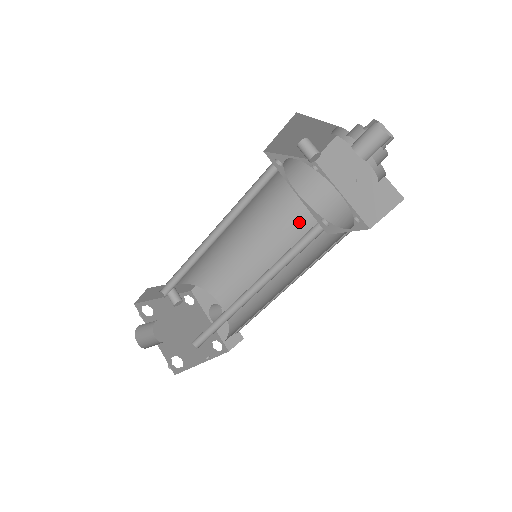
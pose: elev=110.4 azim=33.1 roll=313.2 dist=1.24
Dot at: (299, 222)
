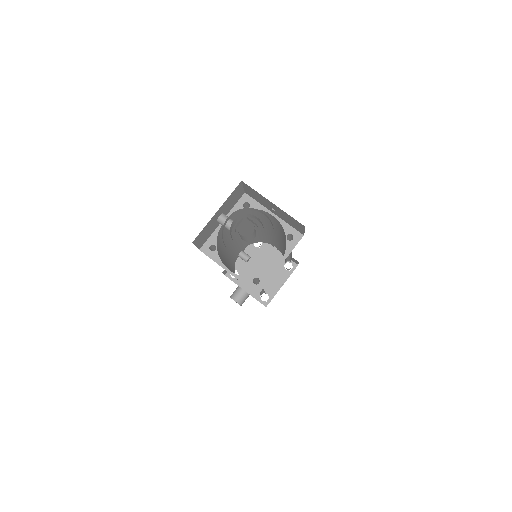
Dot at: (268, 223)
